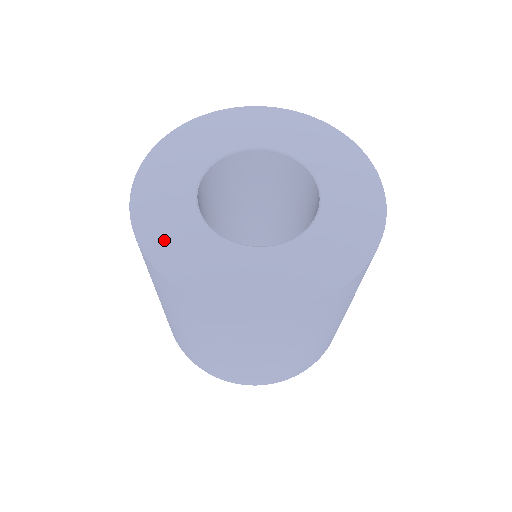
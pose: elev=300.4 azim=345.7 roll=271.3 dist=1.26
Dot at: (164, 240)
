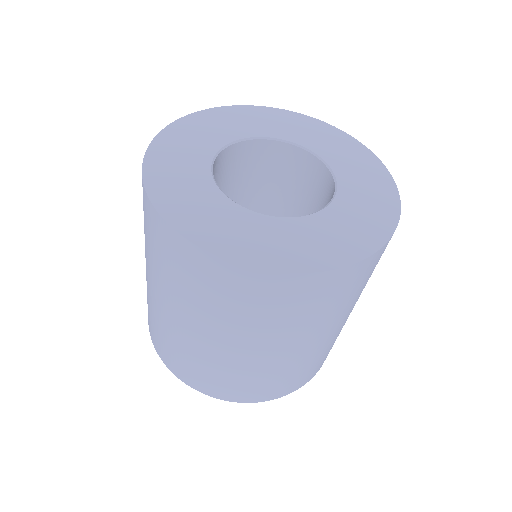
Dot at: (191, 215)
